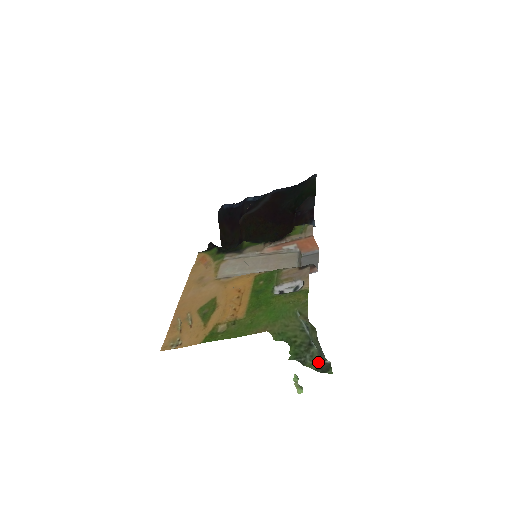
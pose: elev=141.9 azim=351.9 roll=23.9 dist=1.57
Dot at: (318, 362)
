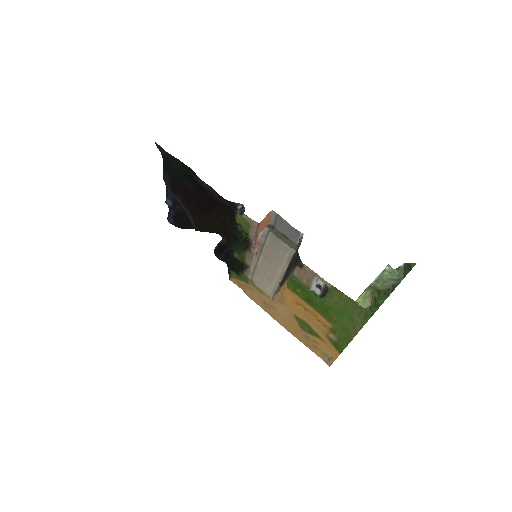
Dot at: occluded
